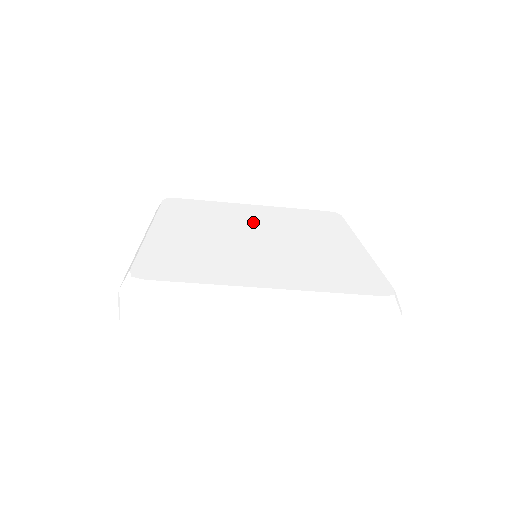
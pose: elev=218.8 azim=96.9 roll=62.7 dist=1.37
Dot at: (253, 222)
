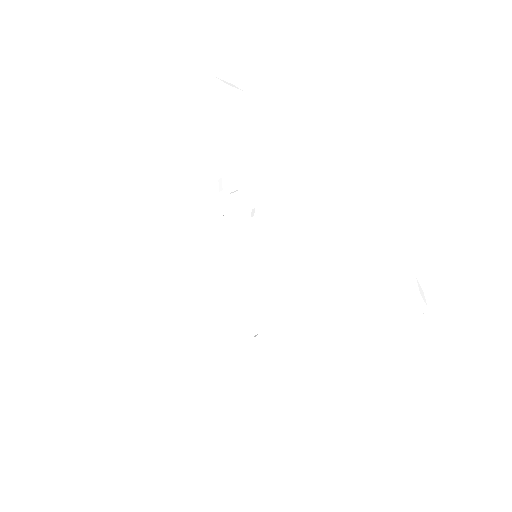
Dot at: occluded
